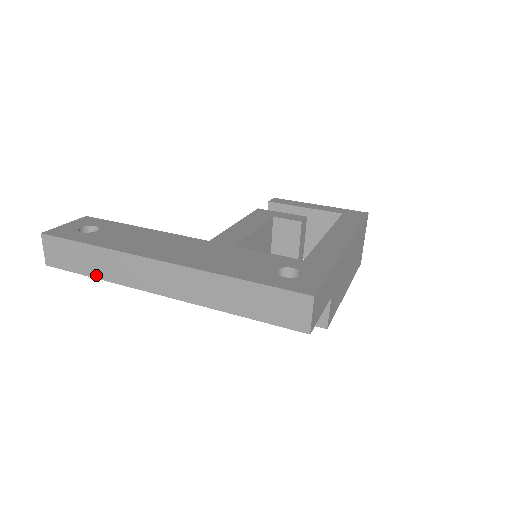
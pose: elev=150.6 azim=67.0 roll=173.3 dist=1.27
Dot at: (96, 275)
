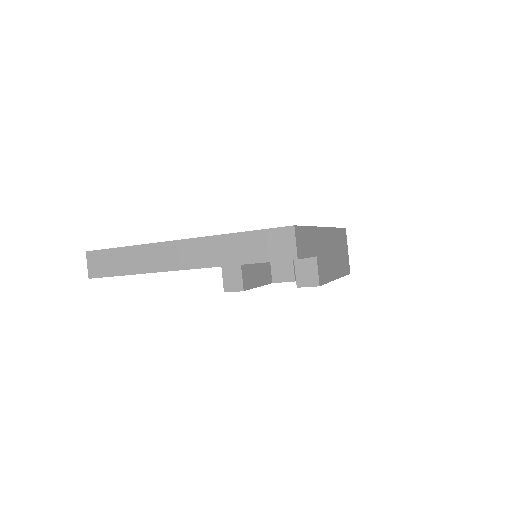
Dot at: (129, 272)
